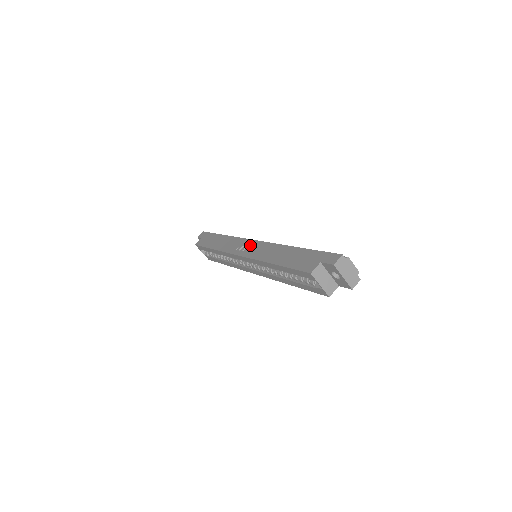
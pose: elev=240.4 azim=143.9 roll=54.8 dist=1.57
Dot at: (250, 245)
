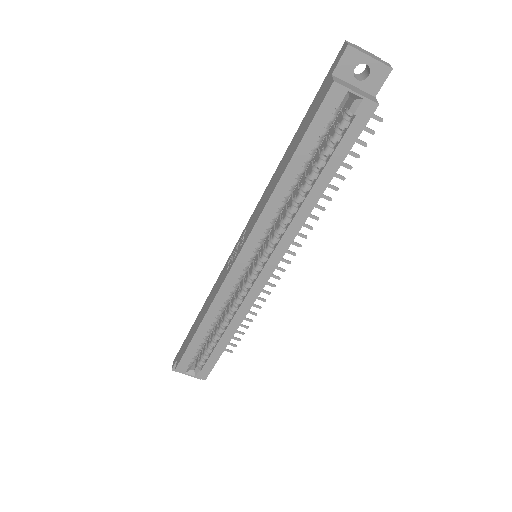
Dot at: (239, 242)
